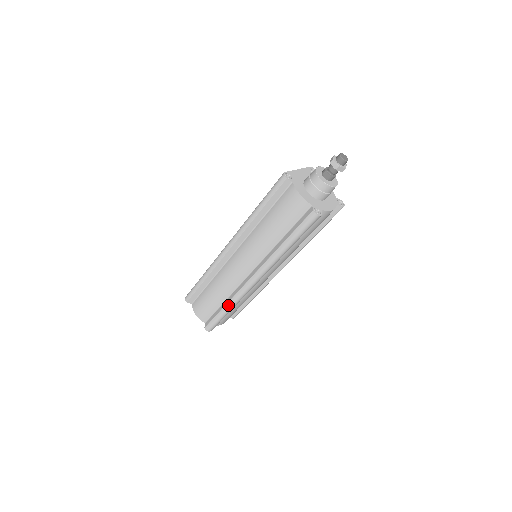
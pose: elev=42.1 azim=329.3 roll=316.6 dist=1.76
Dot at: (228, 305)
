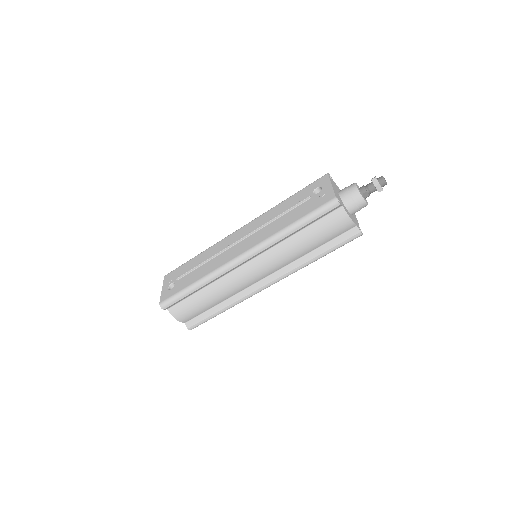
Dot at: (229, 307)
